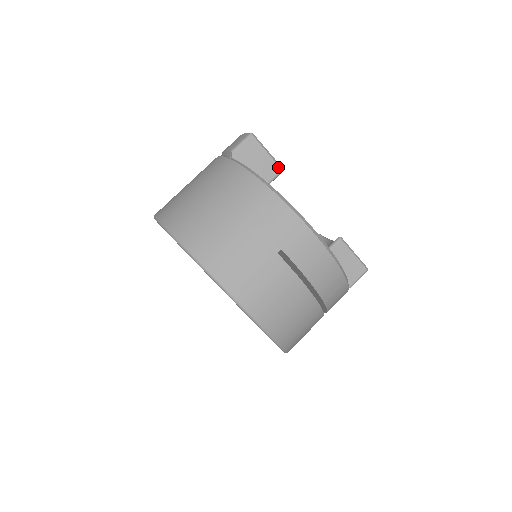
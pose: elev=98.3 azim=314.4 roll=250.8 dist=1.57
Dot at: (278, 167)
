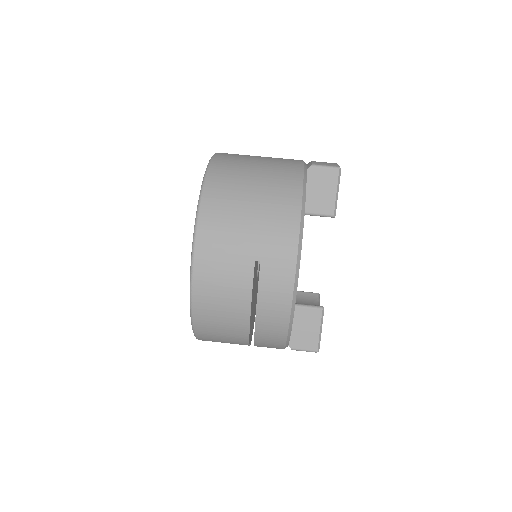
Dot at: (333, 211)
